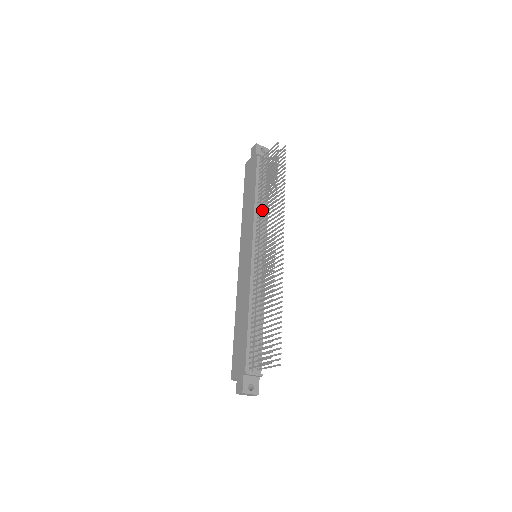
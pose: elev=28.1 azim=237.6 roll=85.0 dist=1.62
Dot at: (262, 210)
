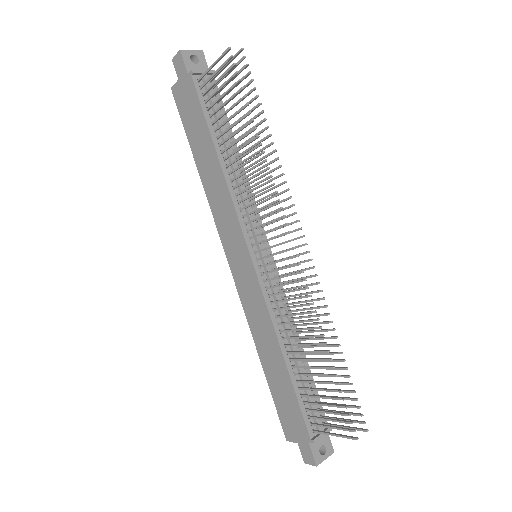
Dot at: (242, 183)
